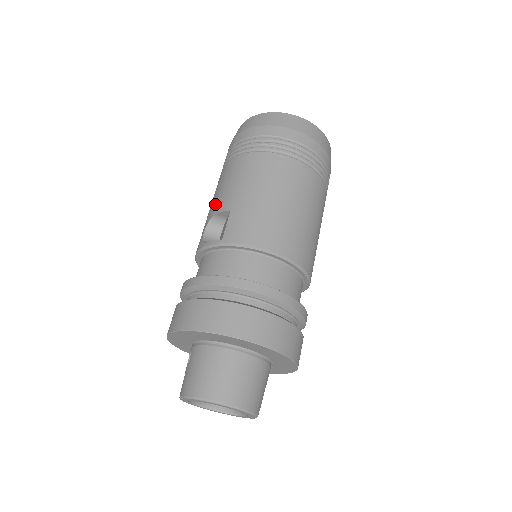
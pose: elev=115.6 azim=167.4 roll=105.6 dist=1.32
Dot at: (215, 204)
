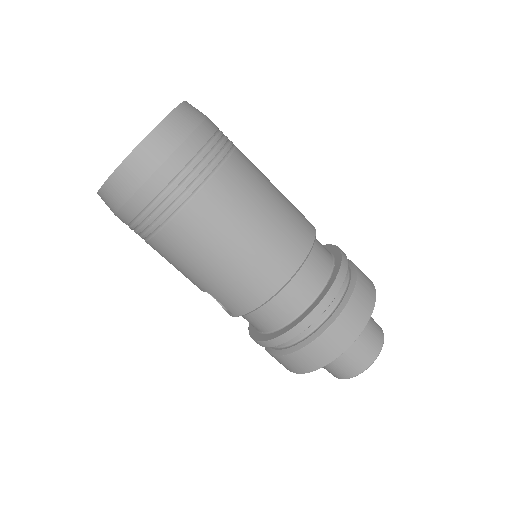
Dot at: occluded
